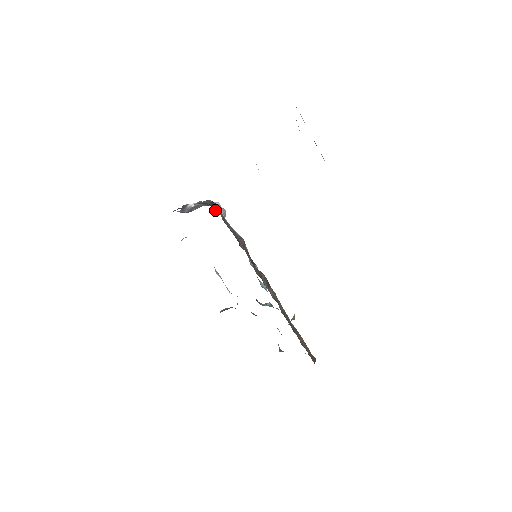
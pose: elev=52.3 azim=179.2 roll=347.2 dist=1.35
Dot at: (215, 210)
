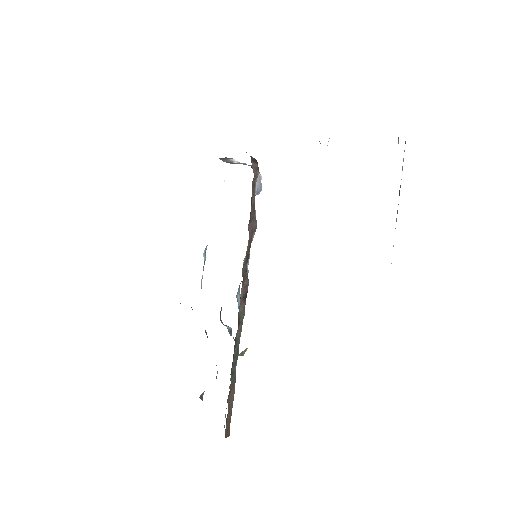
Dot at: (253, 167)
